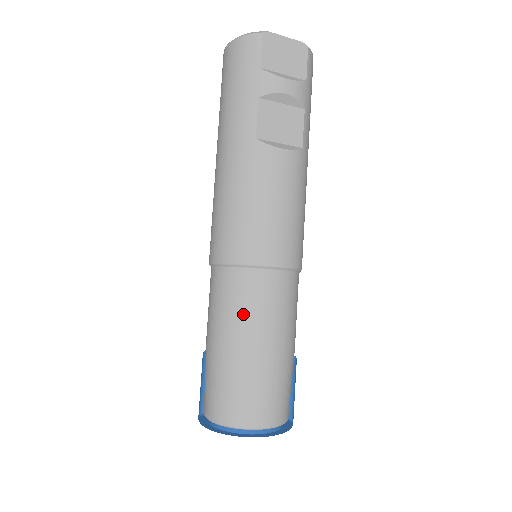
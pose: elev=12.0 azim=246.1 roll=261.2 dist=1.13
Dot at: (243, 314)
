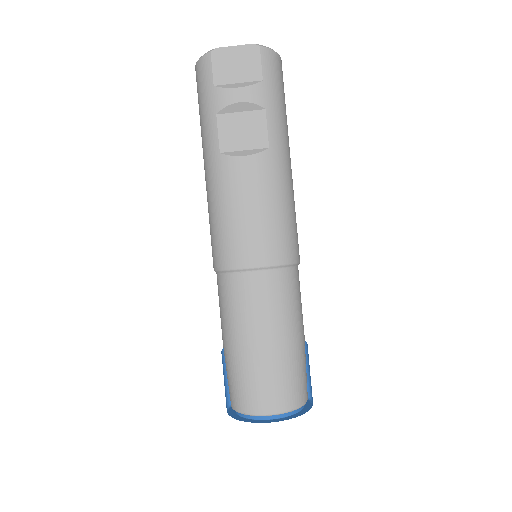
Dot at: (235, 314)
